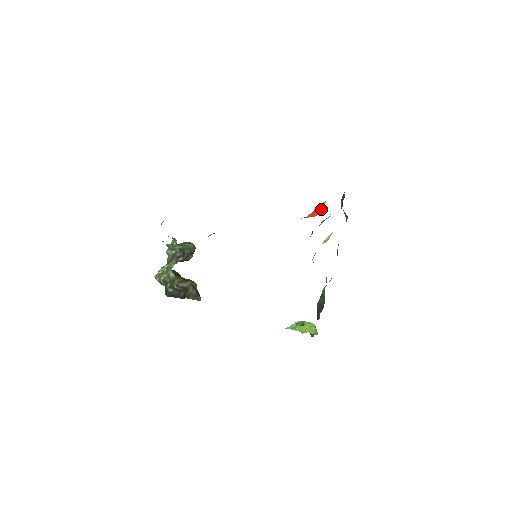
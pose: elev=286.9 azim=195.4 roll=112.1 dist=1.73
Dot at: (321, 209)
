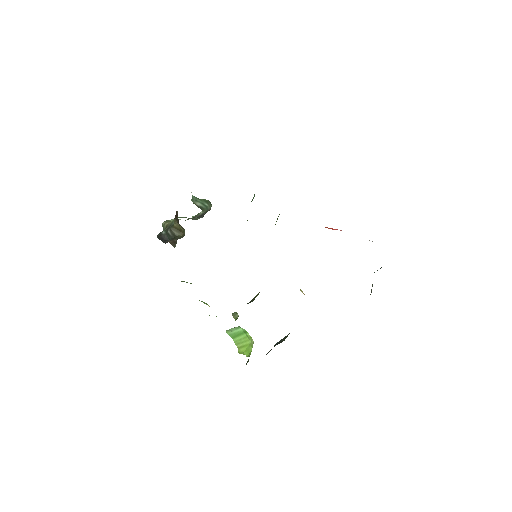
Dot at: occluded
